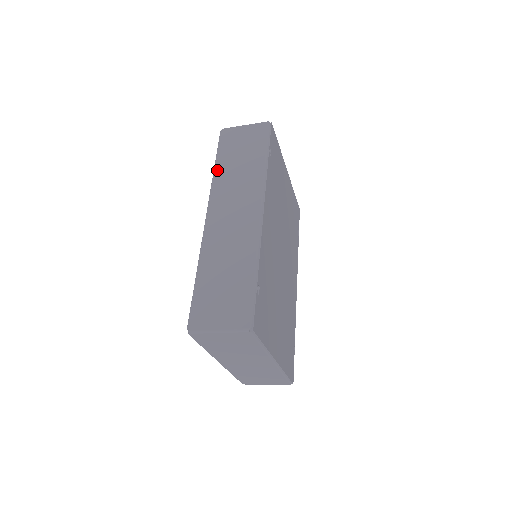
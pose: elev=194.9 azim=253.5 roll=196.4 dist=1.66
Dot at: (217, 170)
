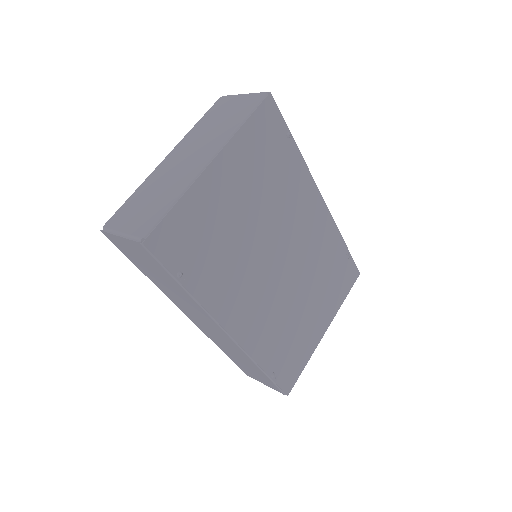
Dot at: (151, 280)
